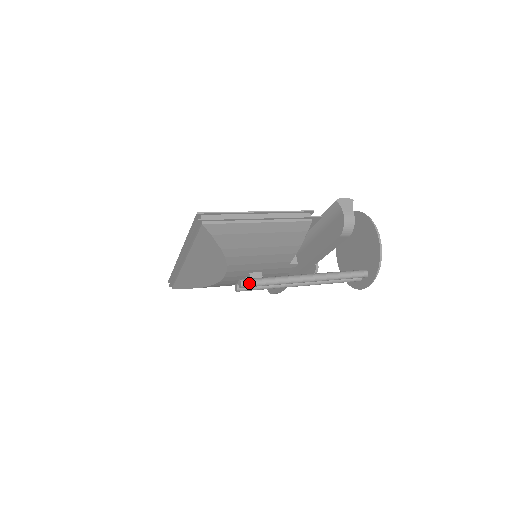
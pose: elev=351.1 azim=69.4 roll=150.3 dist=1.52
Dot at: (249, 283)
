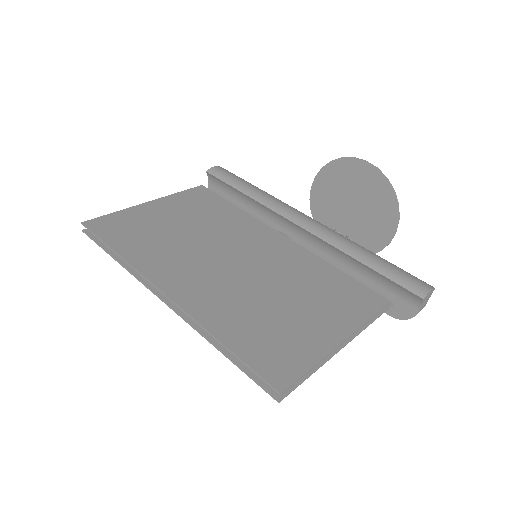
Dot at: occluded
